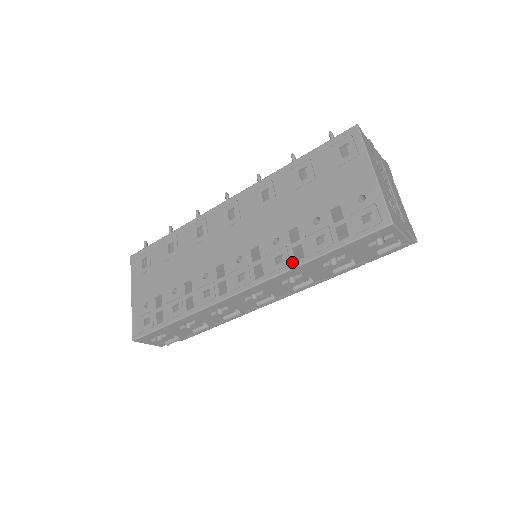
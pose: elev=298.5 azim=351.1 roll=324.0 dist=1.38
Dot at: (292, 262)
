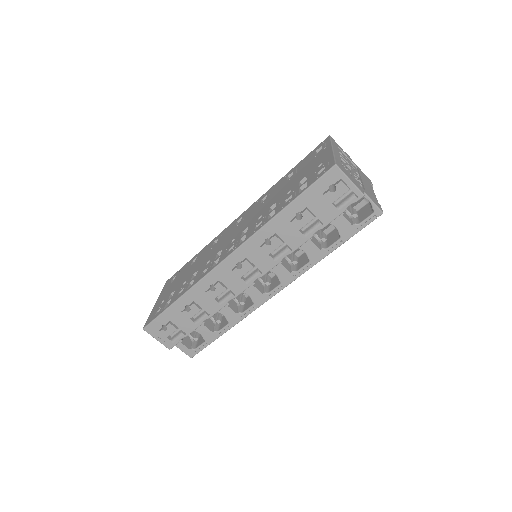
Dot at: (266, 221)
